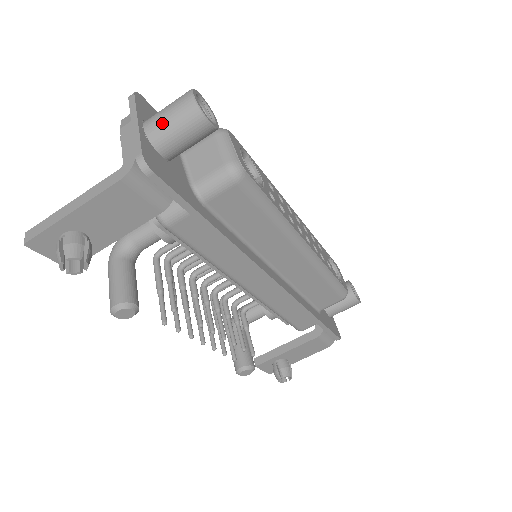
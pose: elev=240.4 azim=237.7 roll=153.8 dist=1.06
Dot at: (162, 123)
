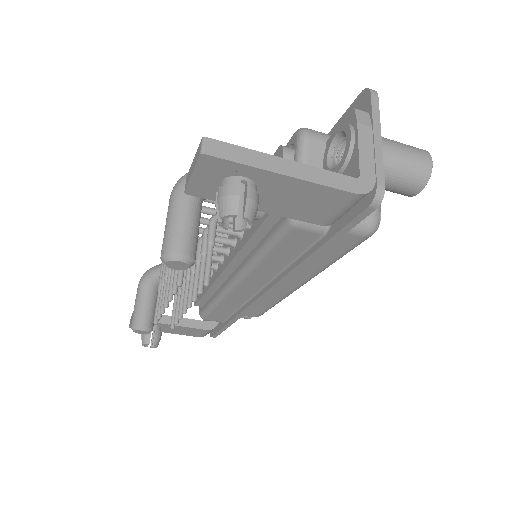
Dot at: (396, 160)
